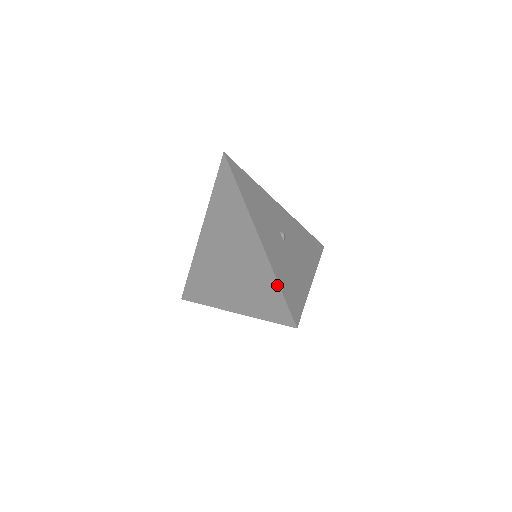
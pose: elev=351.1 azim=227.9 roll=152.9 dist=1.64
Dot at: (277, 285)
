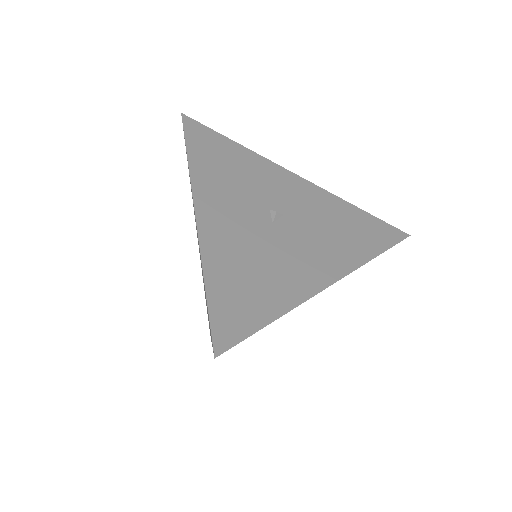
Dot at: (204, 284)
